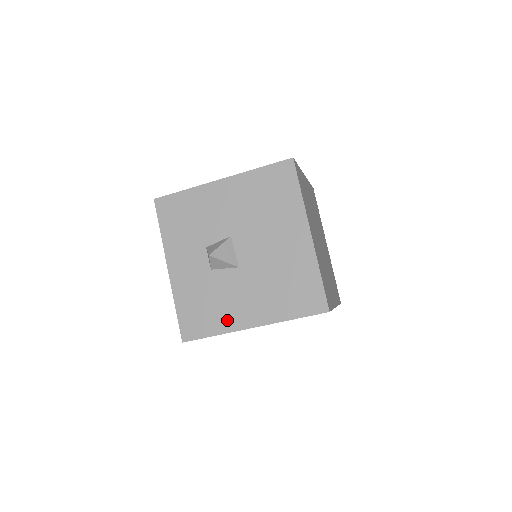
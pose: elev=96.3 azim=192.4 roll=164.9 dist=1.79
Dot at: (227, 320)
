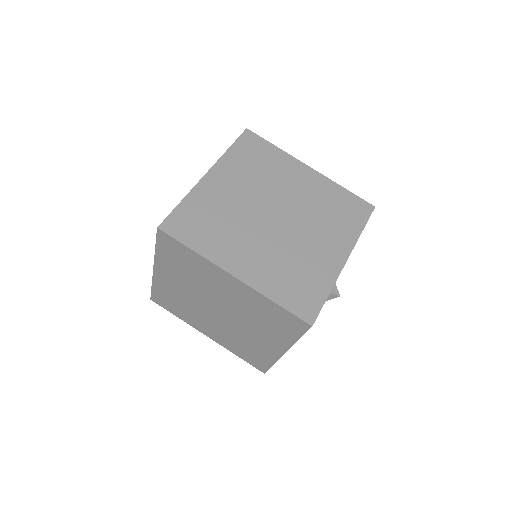
Dot at: occluded
